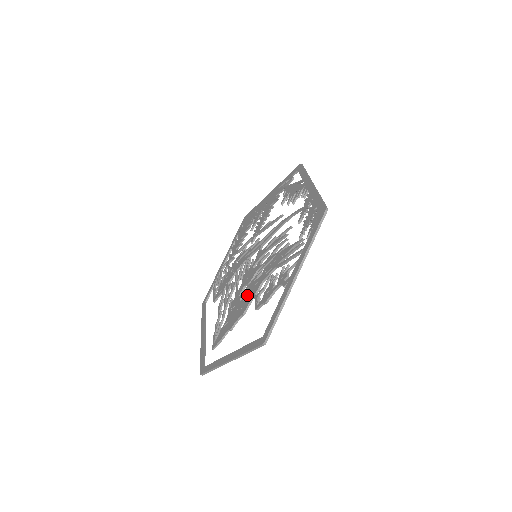
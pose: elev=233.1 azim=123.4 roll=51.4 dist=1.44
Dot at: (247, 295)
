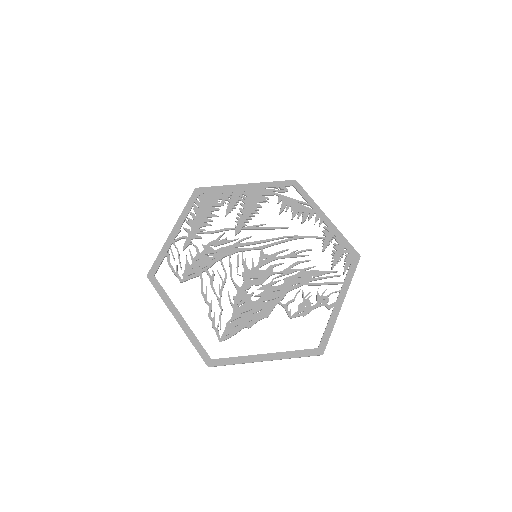
Dot at: (266, 298)
